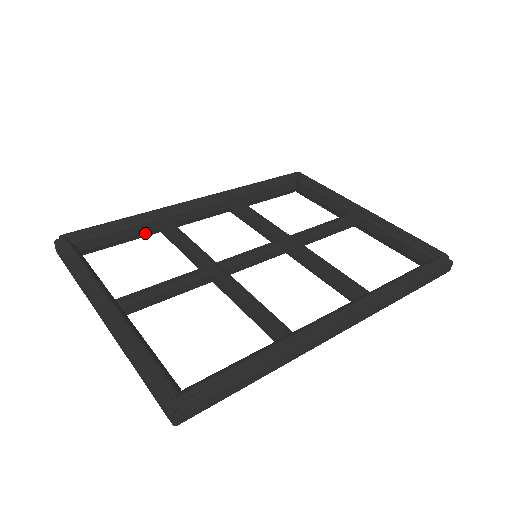
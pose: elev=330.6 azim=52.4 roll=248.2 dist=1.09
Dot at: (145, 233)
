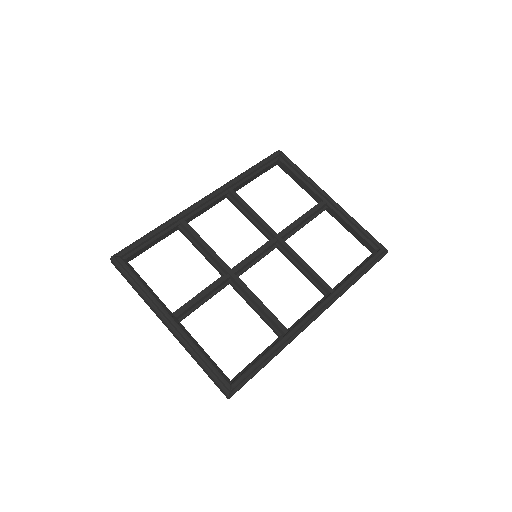
Dot at: (170, 234)
